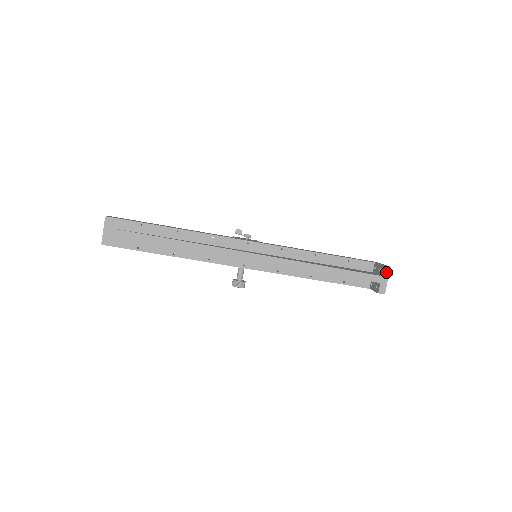
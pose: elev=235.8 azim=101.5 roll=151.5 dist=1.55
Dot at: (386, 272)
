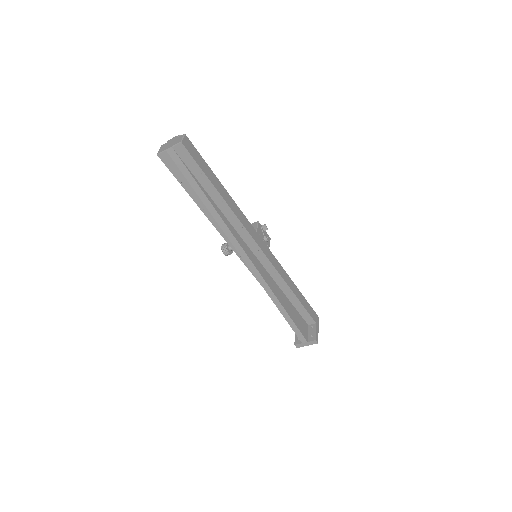
Dot at: (312, 343)
